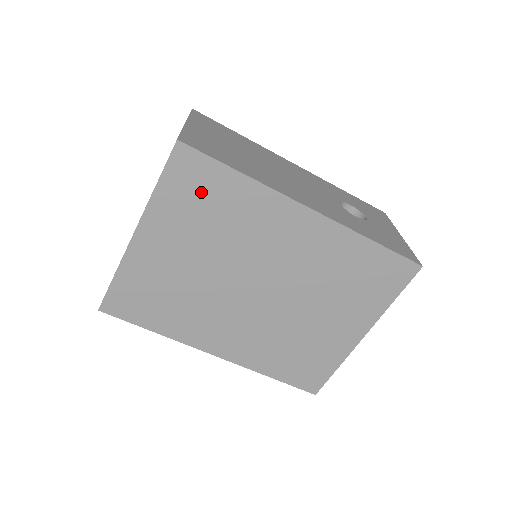
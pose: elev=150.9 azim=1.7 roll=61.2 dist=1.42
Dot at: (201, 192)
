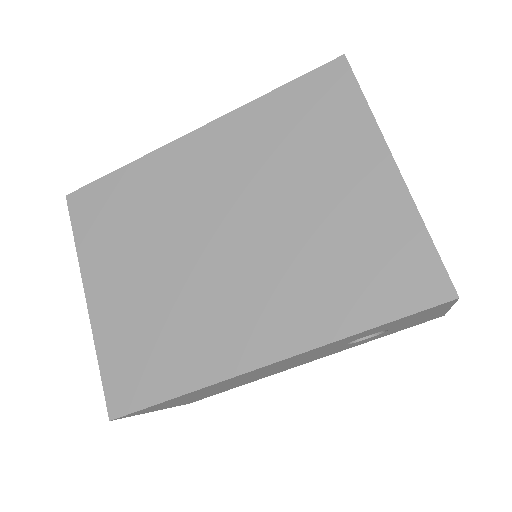
Dot at: (108, 211)
